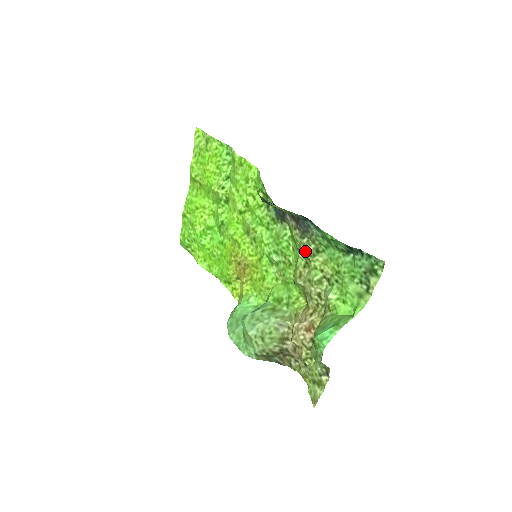
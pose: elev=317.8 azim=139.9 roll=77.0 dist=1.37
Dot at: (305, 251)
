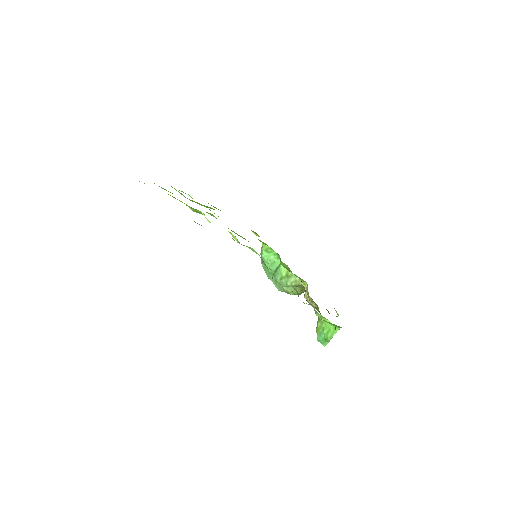
Dot at: occluded
